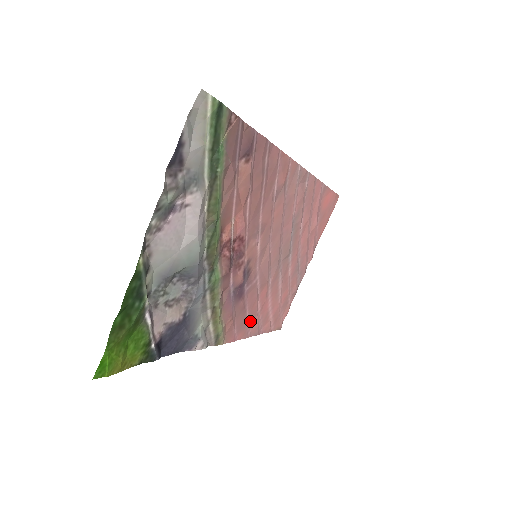
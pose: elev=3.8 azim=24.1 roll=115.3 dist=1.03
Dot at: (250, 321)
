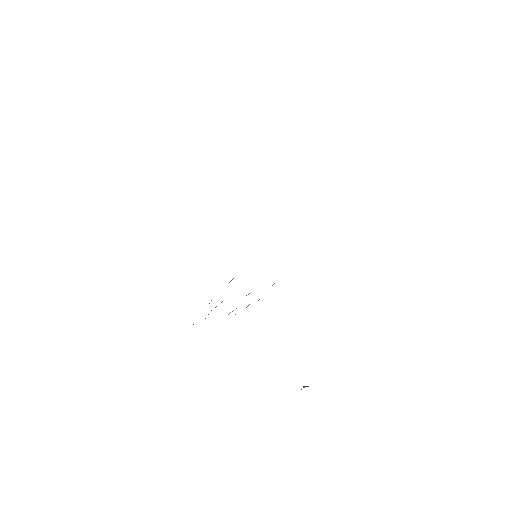
Dot at: occluded
